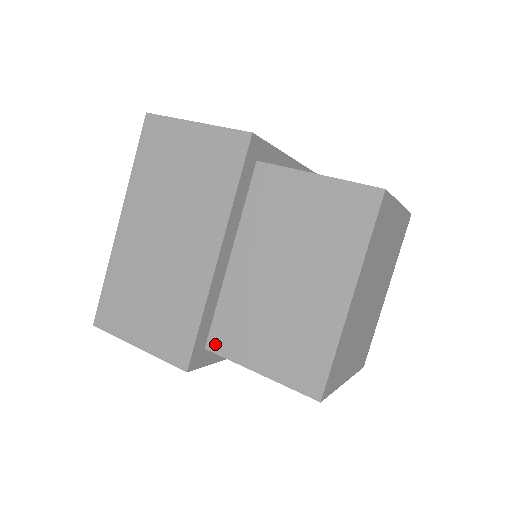
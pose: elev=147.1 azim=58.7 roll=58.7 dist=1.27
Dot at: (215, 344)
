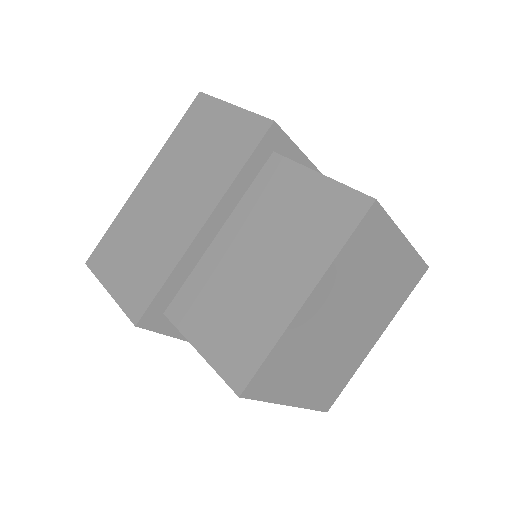
Dot at: (173, 311)
